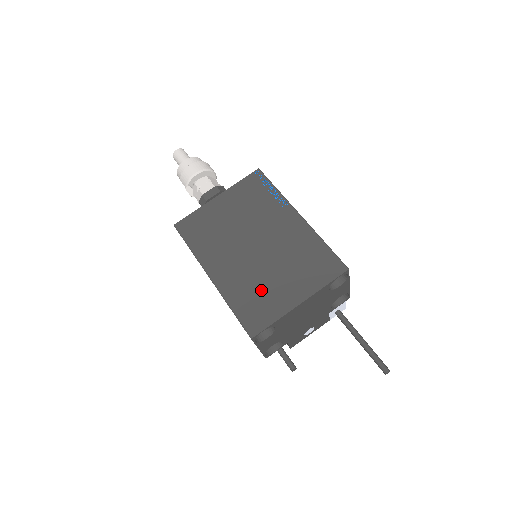
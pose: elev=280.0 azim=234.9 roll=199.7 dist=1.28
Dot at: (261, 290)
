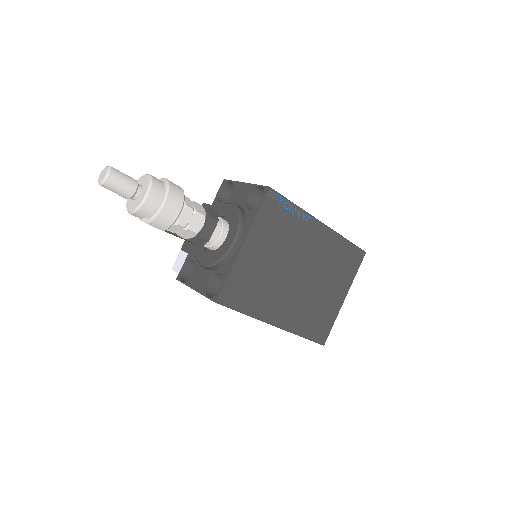
Dot at: (318, 308)
